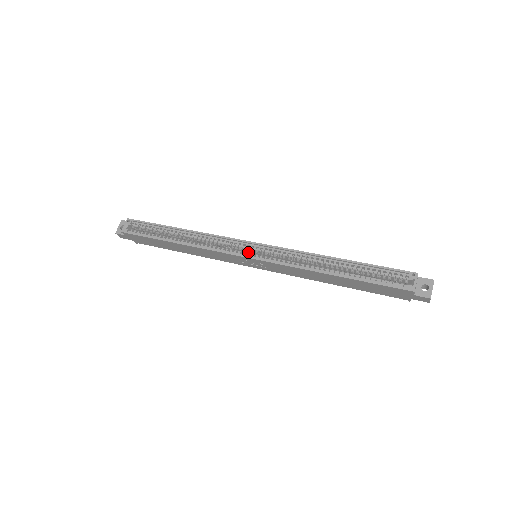
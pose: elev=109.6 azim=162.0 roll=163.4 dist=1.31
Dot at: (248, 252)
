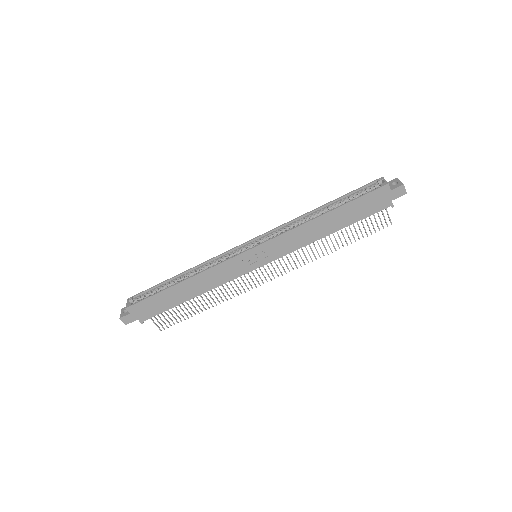
Dot at: (248, 249)
